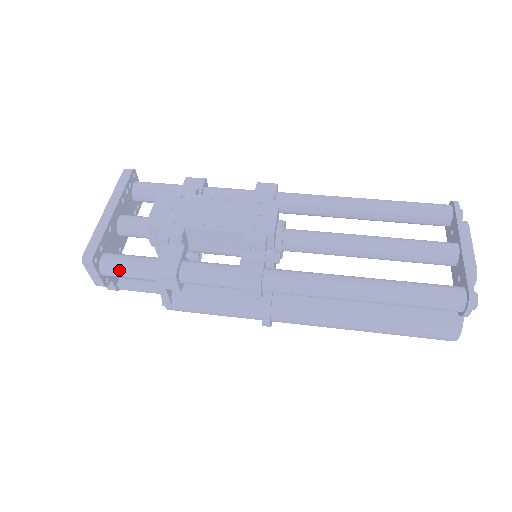
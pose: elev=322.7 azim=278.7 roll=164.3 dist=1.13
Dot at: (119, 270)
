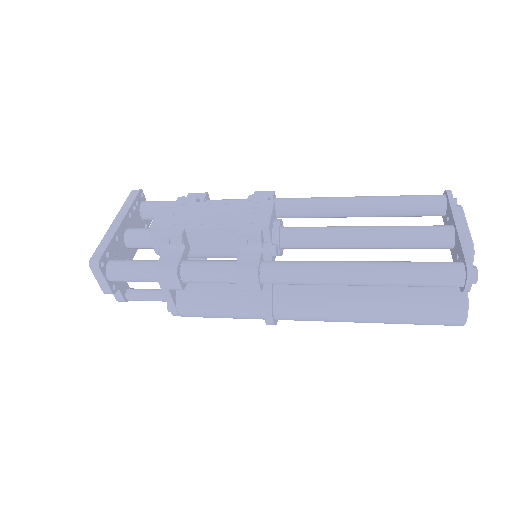
Dot at: (124, 273)
